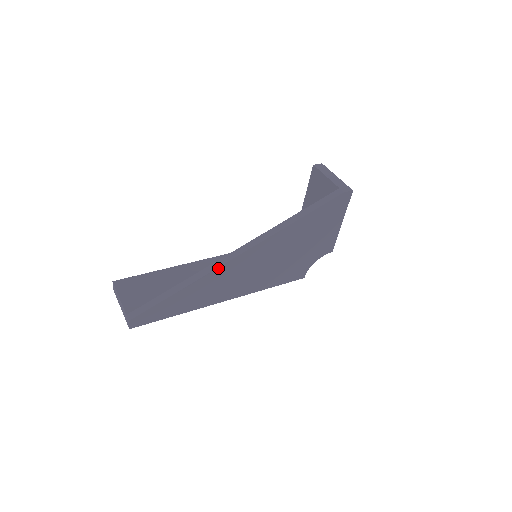
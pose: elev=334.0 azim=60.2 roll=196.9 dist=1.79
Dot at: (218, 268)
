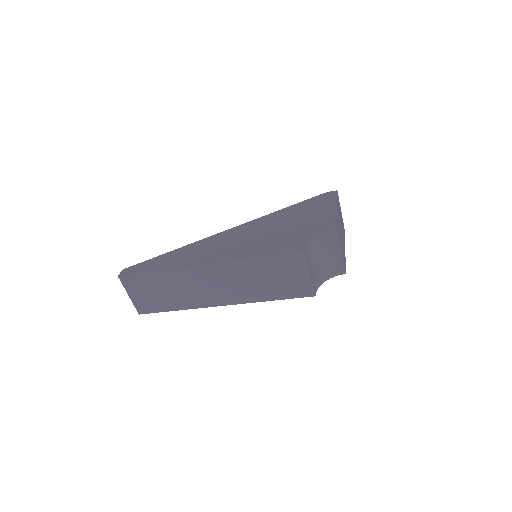
Dot at: (206, 239)
